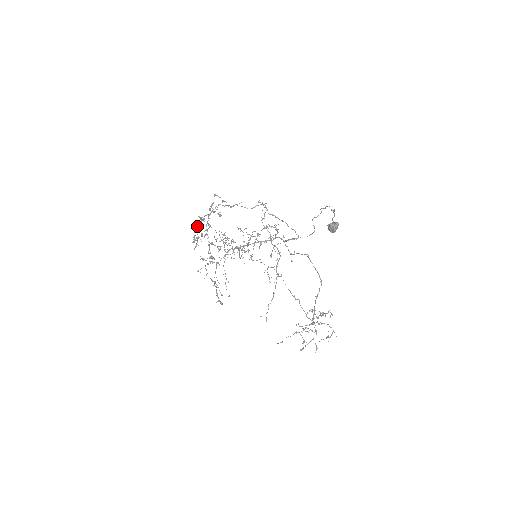
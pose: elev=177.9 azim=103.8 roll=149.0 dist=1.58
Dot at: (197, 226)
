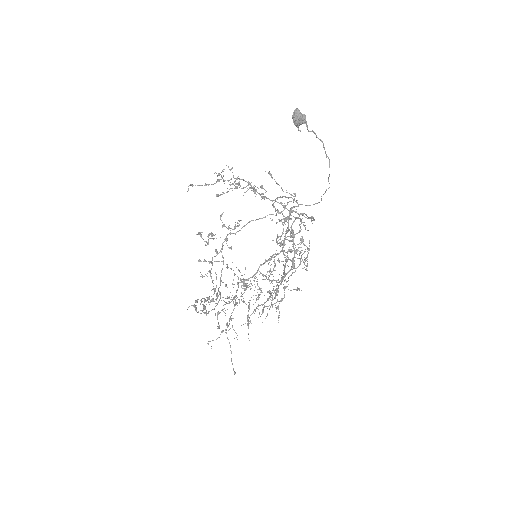
Dot at: occluded
